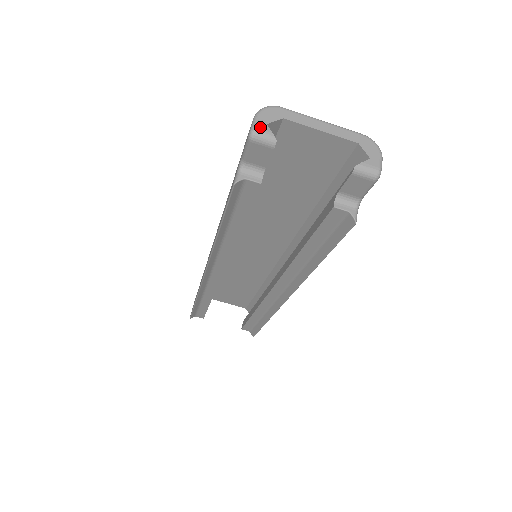
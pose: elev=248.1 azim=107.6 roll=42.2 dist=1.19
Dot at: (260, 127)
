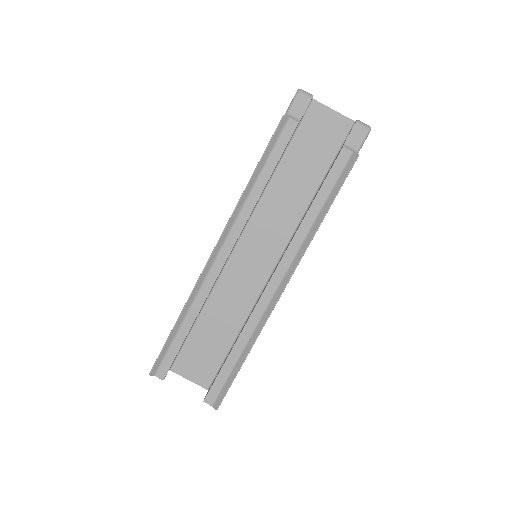
Dot at: (303, 90)
